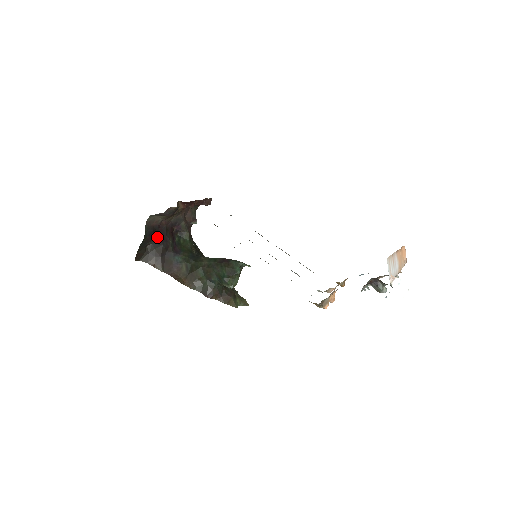
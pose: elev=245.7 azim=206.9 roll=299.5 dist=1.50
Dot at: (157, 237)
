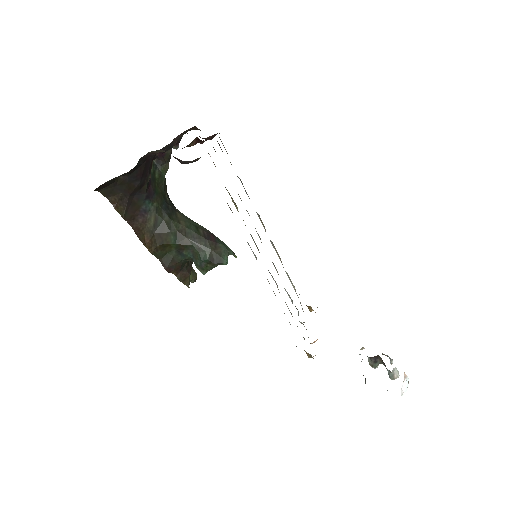
Dot at: (139, 169)
